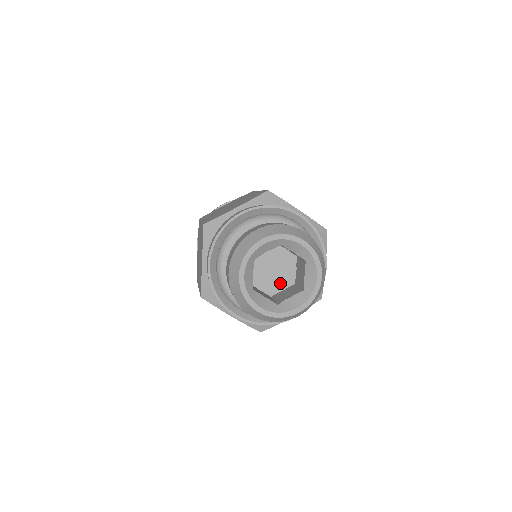
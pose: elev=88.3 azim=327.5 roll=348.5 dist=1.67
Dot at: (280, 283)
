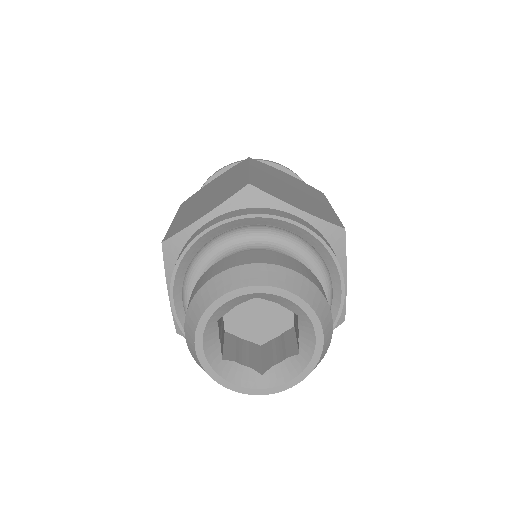
Dot at: (249, 330)
